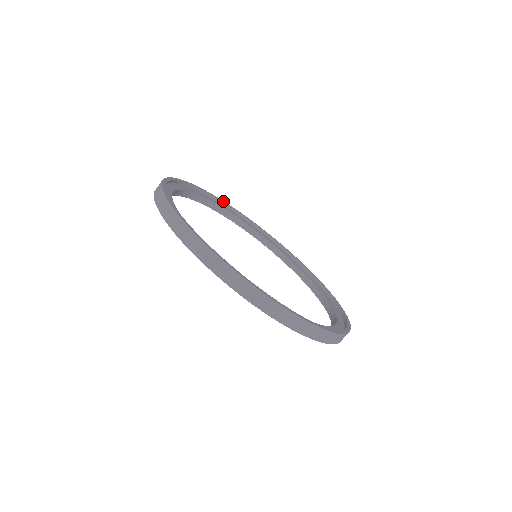
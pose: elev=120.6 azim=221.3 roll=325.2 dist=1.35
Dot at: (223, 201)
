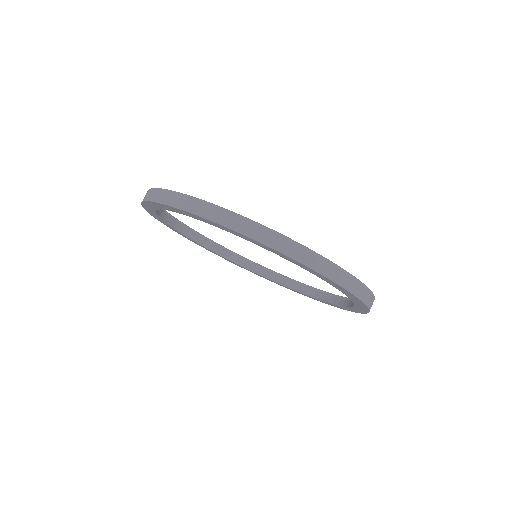
Dot at: (246, 258)
